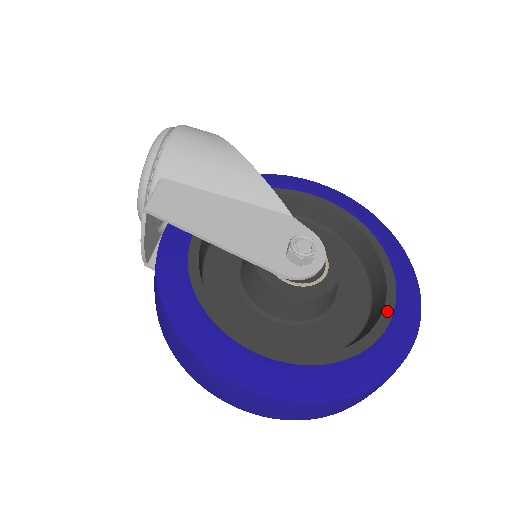
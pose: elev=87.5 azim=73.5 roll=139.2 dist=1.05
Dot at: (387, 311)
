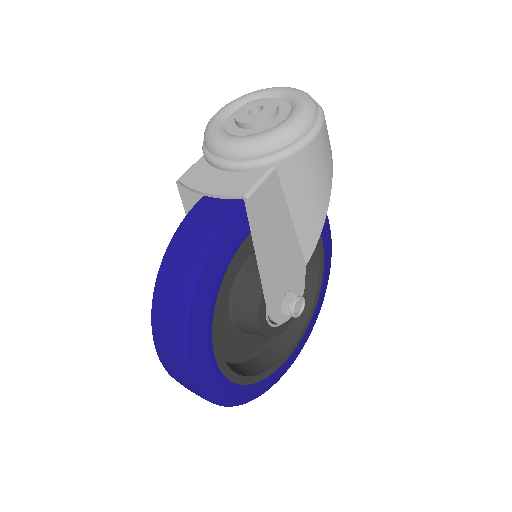
Dot at: (285, 357)
